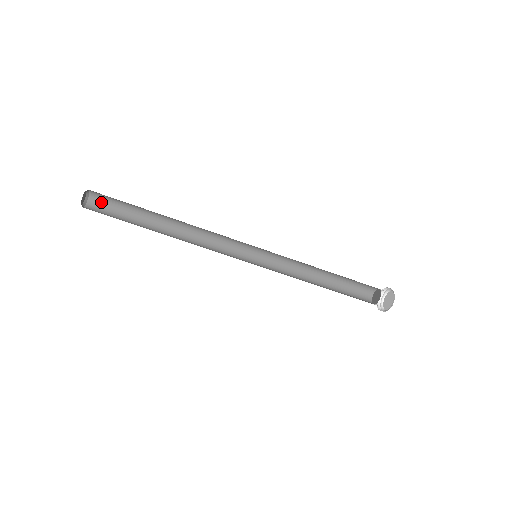
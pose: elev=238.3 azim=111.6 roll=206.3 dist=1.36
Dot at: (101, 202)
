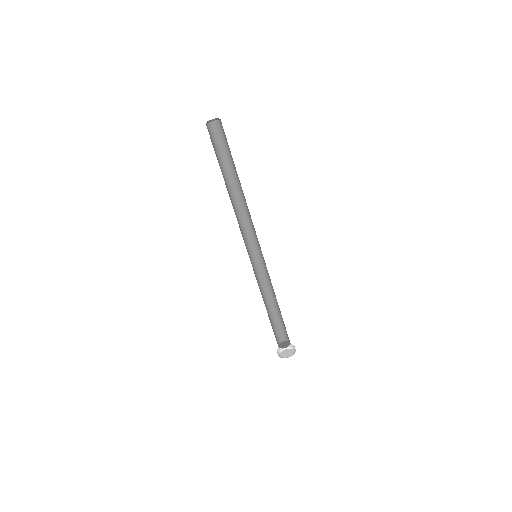
Dot at: (222, 130)
